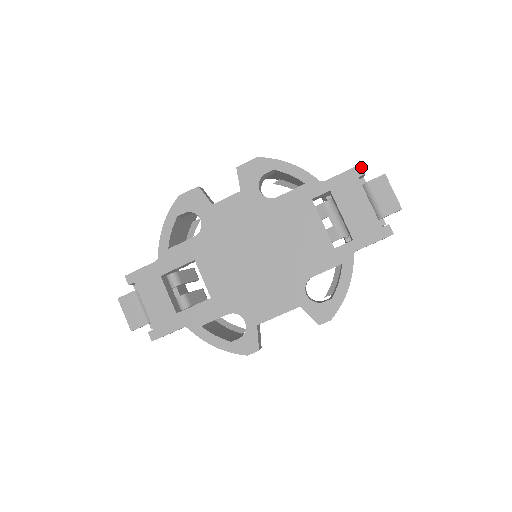
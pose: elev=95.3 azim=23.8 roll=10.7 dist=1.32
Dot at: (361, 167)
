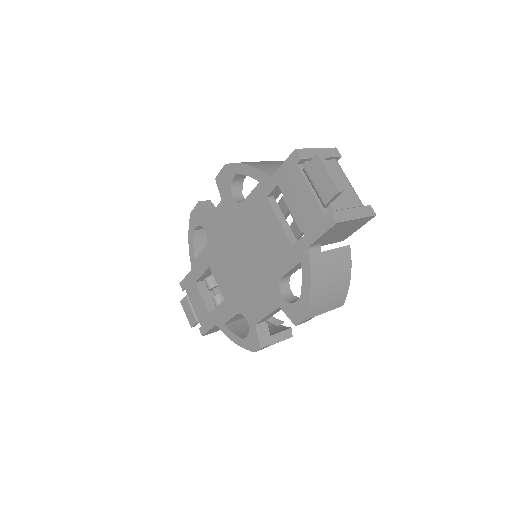
Dot at: (296, 152)
